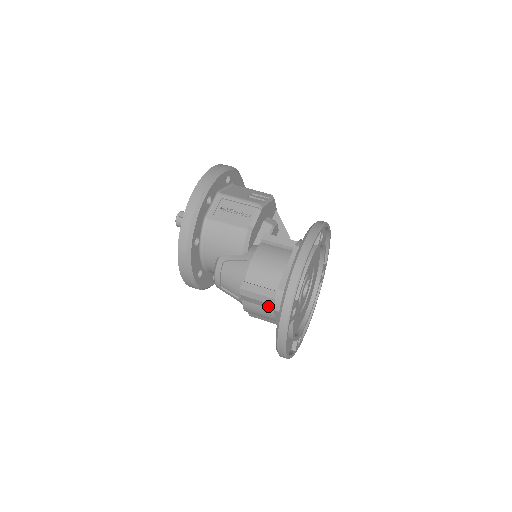
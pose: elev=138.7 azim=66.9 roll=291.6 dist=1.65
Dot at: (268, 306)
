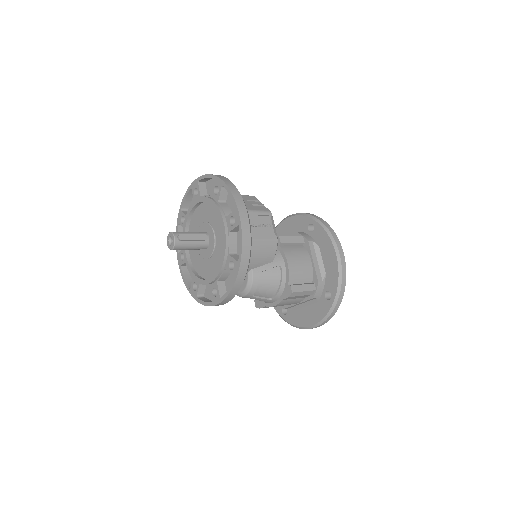
Dot at: (303, 297)
